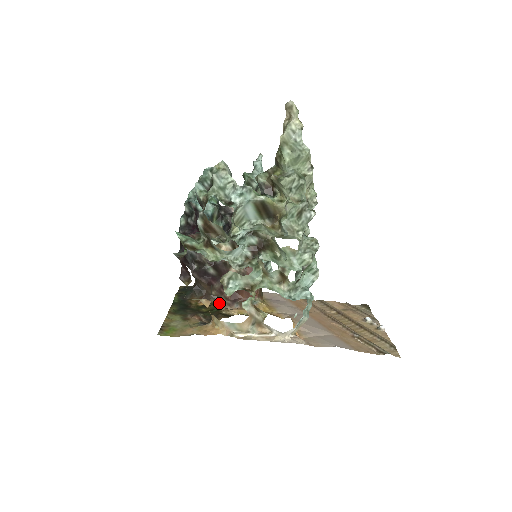
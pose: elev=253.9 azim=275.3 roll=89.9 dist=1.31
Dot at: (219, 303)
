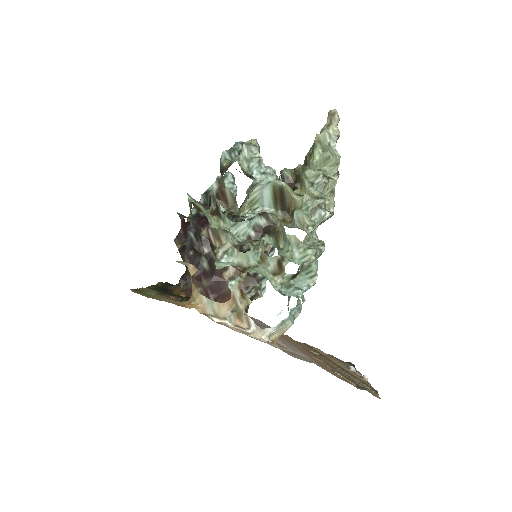
Dot at: occluded
